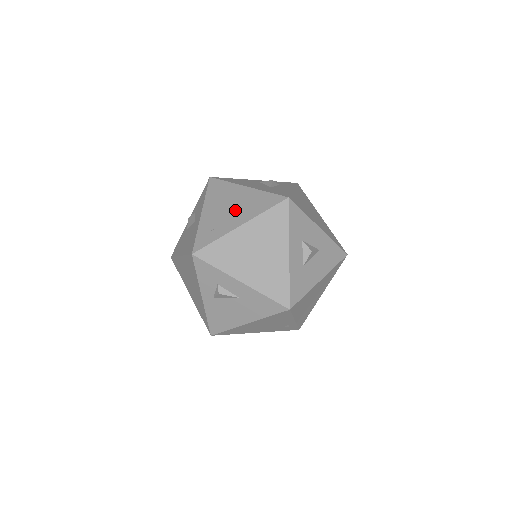
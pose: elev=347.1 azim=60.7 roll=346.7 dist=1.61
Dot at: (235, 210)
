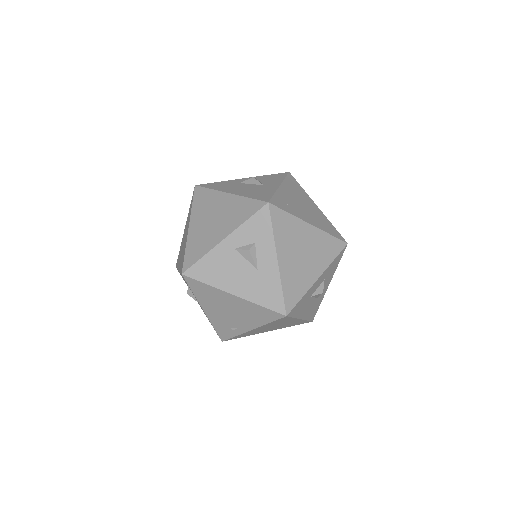
Dot at: (308, 211)
